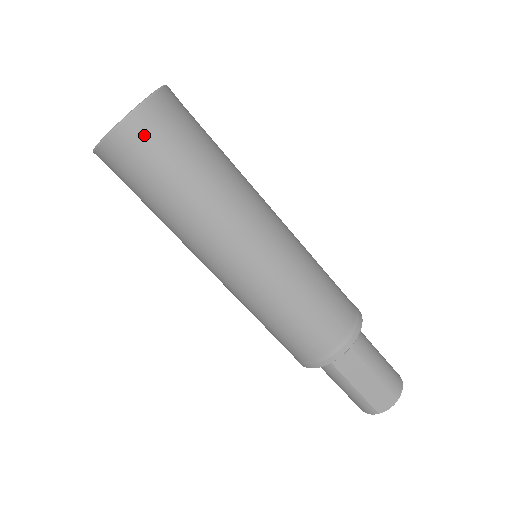
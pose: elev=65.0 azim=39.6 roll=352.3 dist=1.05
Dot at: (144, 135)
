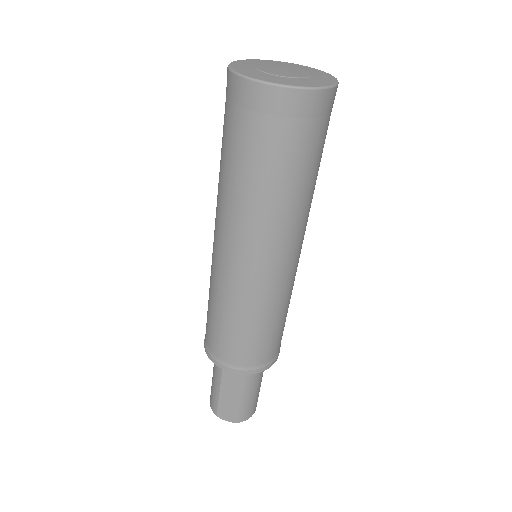
Dot at: (275, 112)
